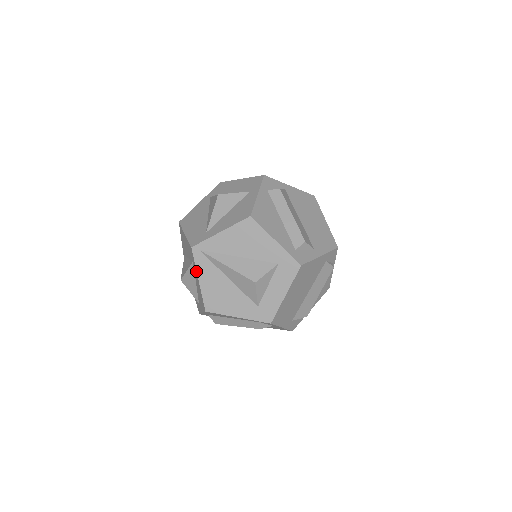
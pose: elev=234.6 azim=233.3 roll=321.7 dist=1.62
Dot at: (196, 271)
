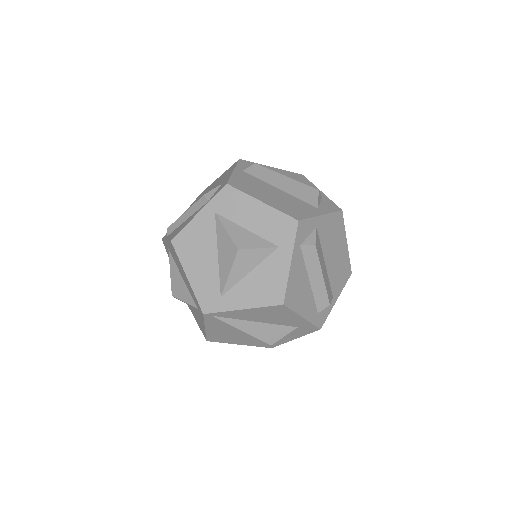
Dot at: (204, 324)
